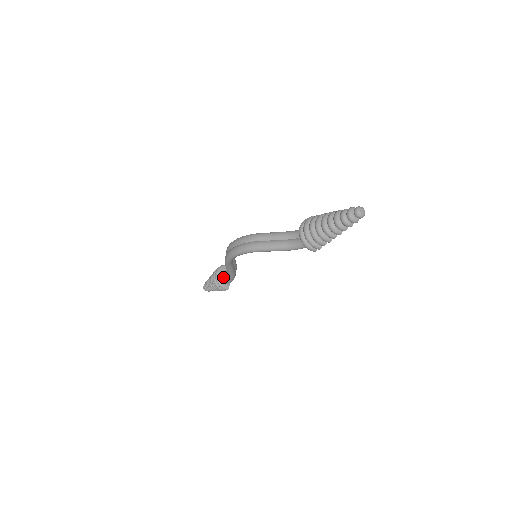
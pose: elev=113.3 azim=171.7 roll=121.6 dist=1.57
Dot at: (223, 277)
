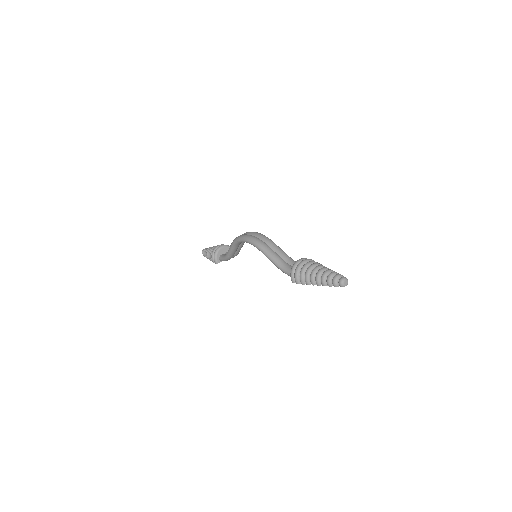
Dot at: (222, 253)
